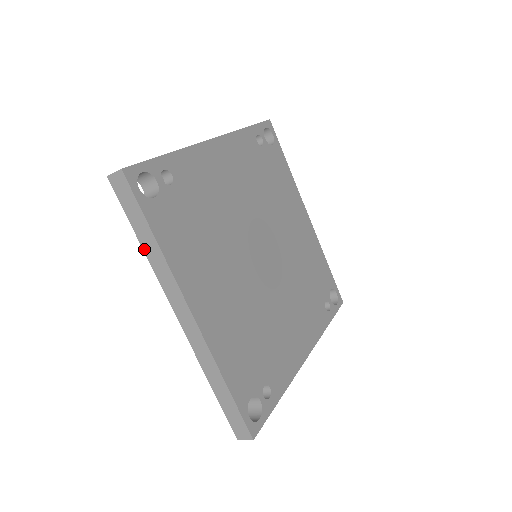
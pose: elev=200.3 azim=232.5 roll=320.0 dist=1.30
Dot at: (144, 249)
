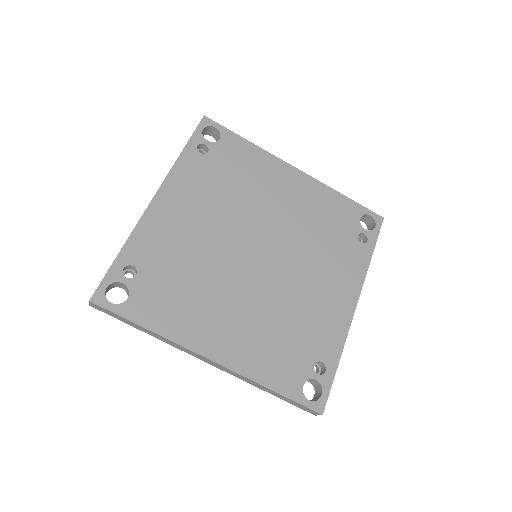
Dot at: (149, 334)
